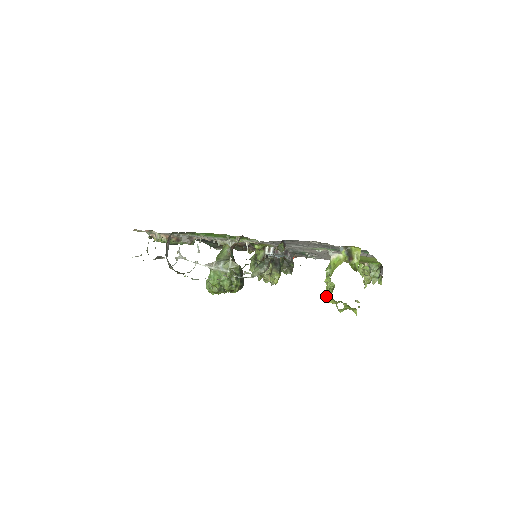
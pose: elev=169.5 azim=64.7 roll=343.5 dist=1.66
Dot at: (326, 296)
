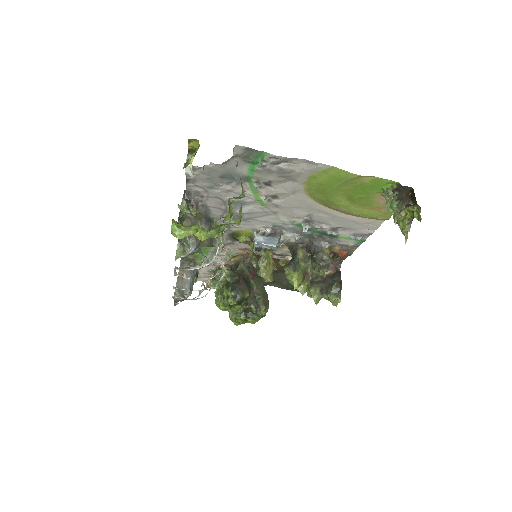
Dot at: occluded
